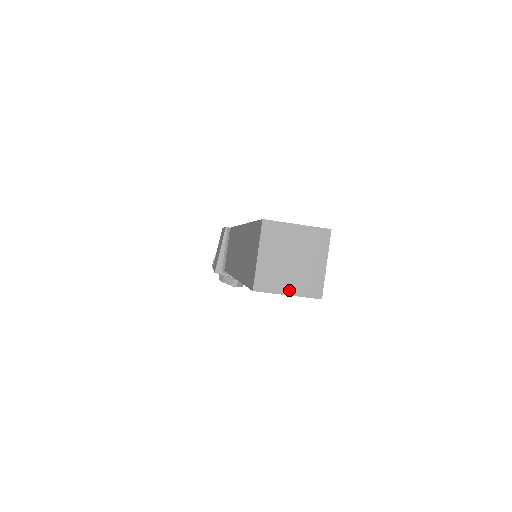
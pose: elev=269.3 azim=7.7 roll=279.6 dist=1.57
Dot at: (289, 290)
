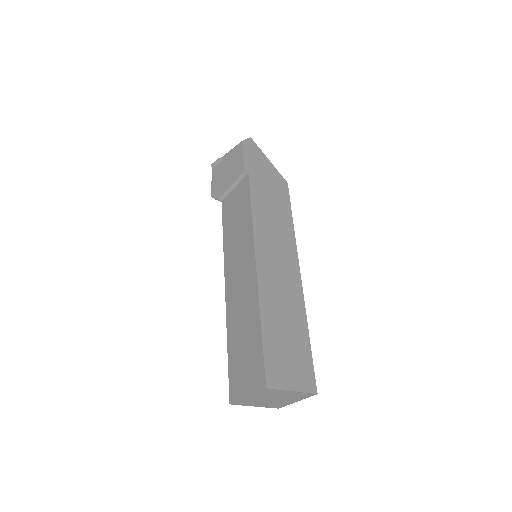
Dot at: (258, 406)
